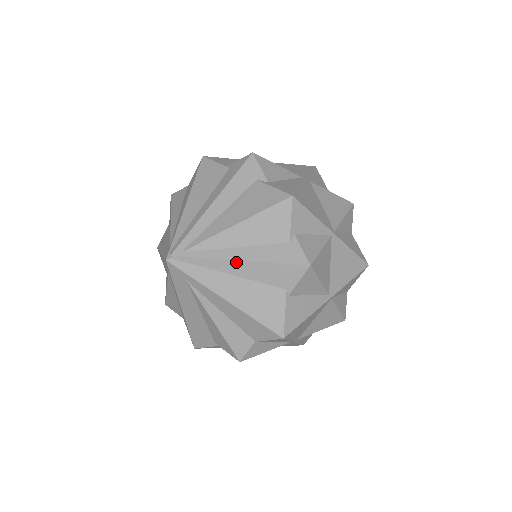
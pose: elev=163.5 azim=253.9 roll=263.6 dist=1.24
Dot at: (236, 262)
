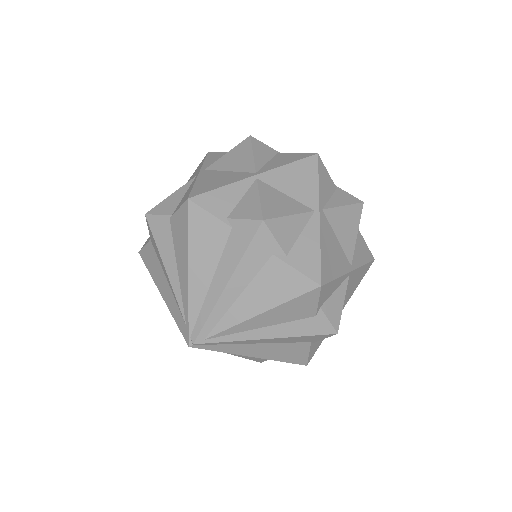
Dot at: (263, 340)
